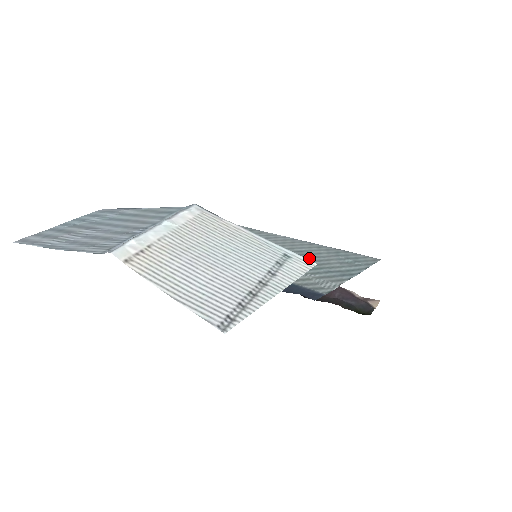
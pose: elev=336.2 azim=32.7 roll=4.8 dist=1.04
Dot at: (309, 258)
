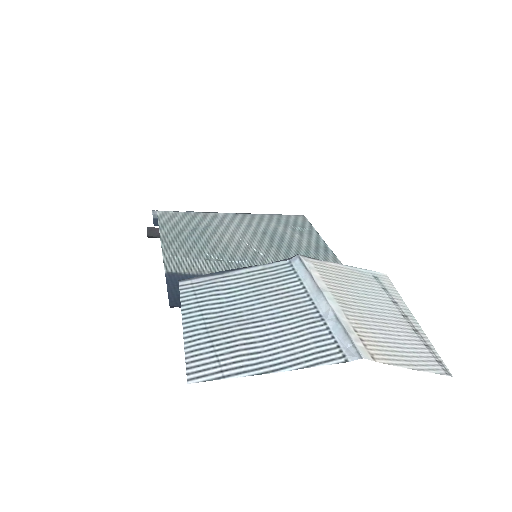
Dot at: (283, 240)
